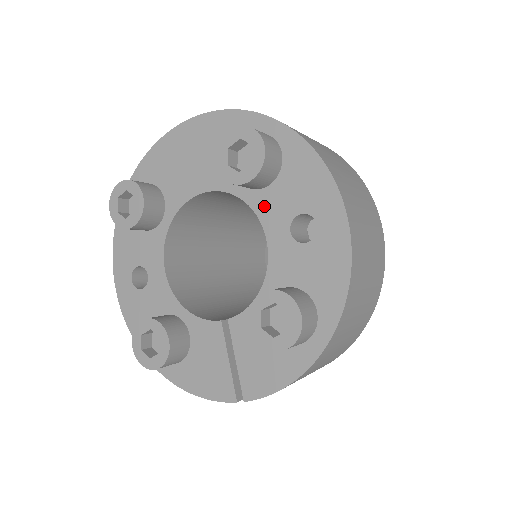
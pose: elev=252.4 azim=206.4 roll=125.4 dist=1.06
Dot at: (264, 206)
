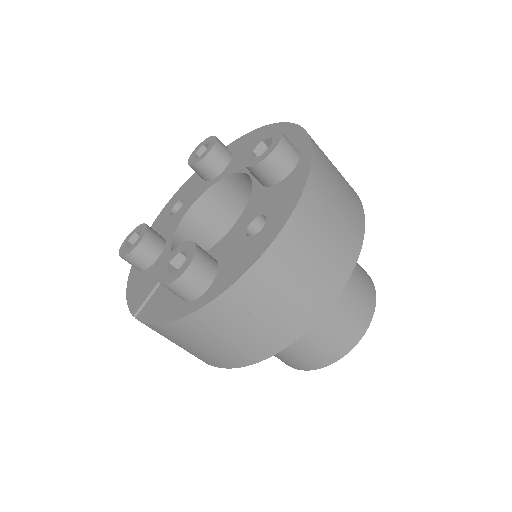
Dot at: (256, 198)
